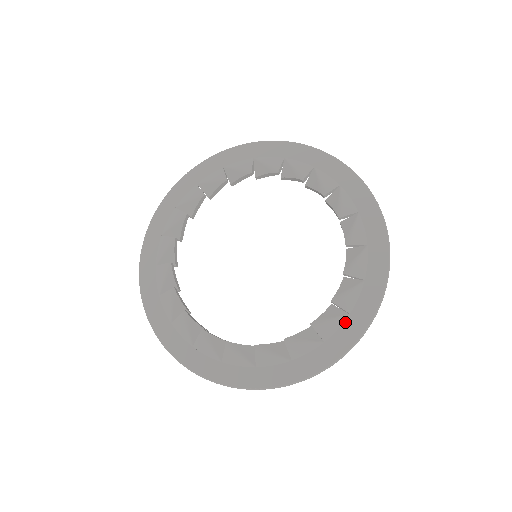
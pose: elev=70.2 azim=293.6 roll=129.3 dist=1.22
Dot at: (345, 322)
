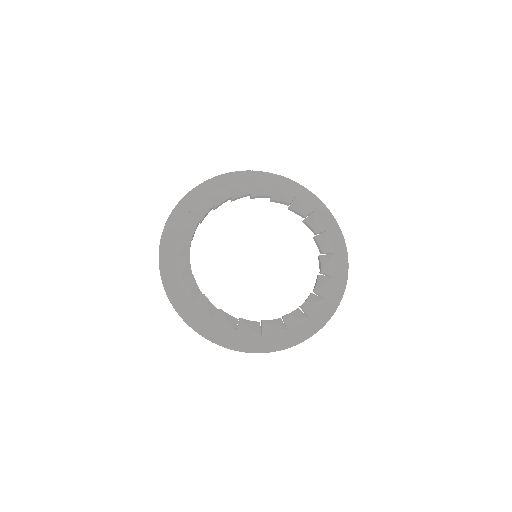
Dot at: (282, 334)
